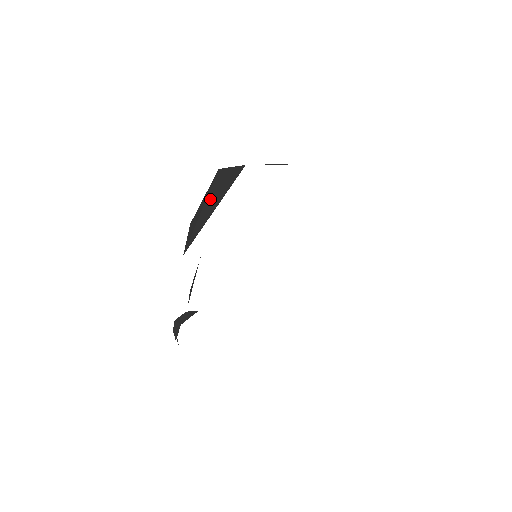
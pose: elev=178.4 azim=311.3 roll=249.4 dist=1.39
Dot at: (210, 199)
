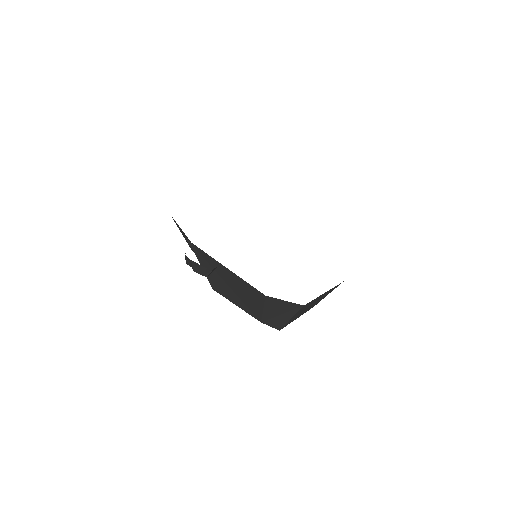
Dot at: occluded
